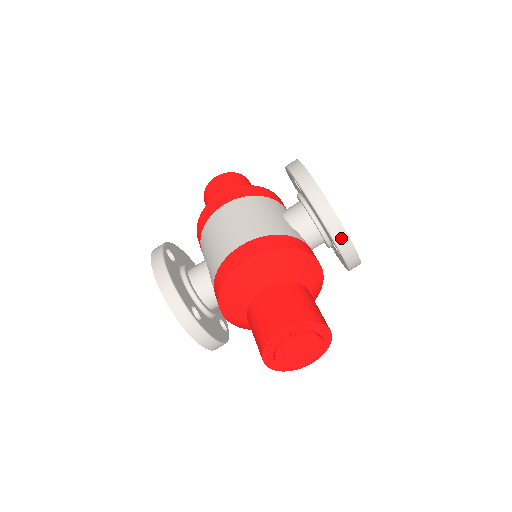
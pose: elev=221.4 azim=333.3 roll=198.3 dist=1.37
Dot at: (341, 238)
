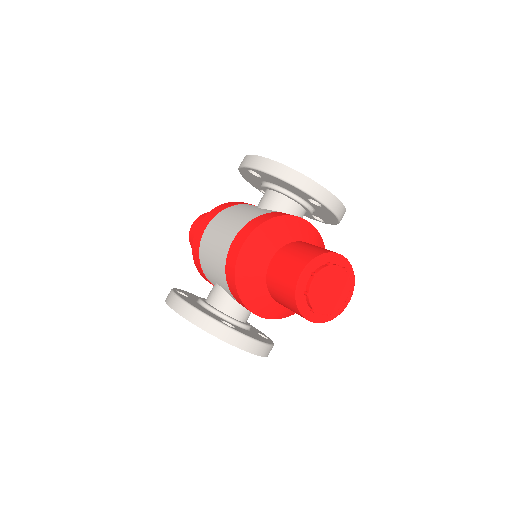
Dot at: (311, 187)
